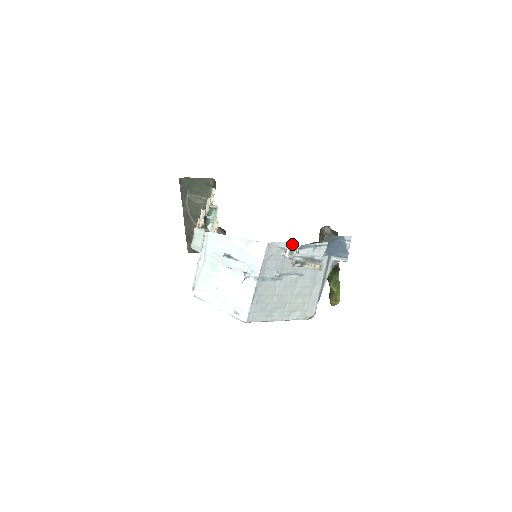
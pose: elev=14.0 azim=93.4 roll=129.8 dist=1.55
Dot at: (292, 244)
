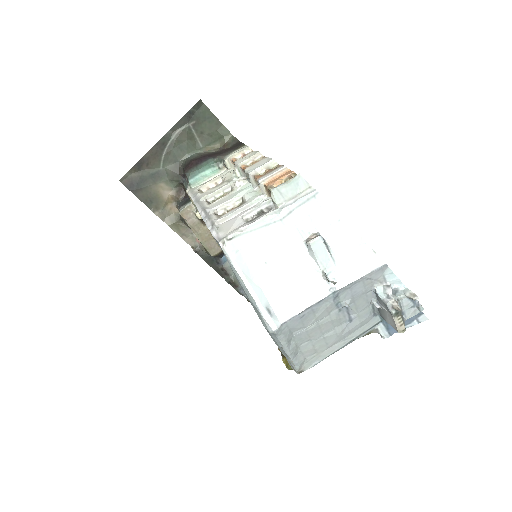
Dot at: (401, 285)
